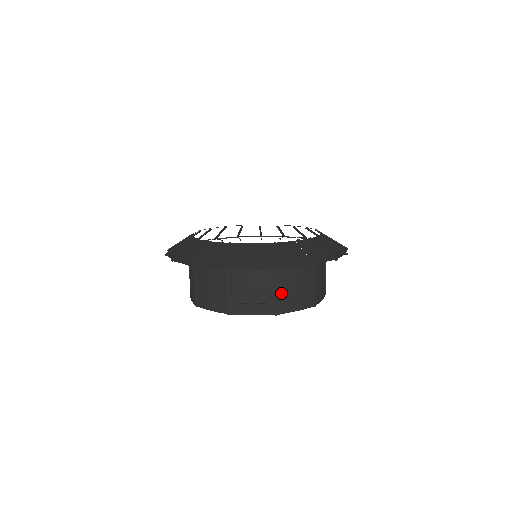
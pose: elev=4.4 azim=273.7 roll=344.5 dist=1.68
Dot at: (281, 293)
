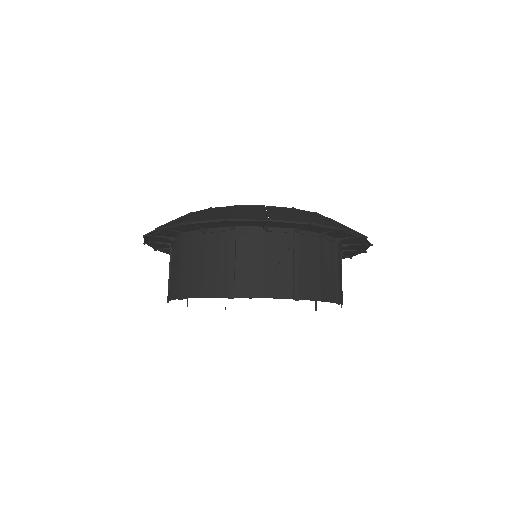
Dot at: (238, 269)
